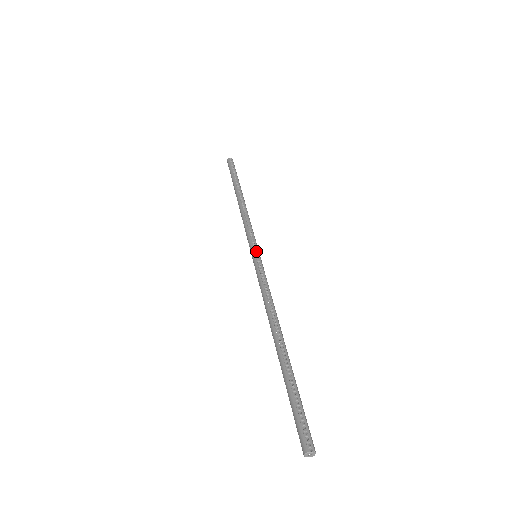
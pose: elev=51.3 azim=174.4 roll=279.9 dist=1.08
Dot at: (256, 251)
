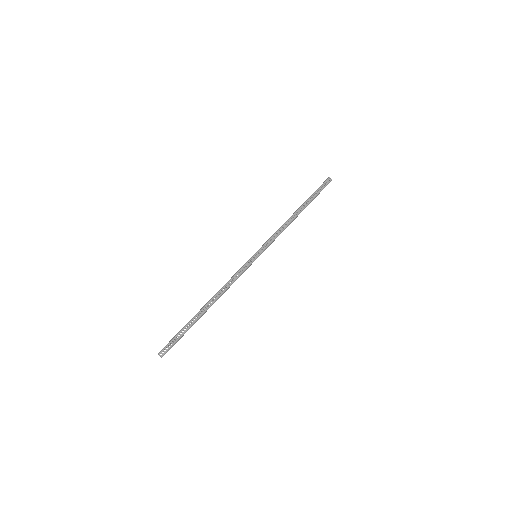
Dot at: (258, 254)
